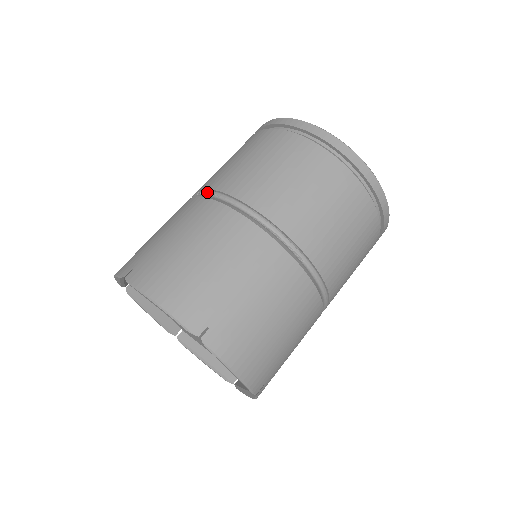
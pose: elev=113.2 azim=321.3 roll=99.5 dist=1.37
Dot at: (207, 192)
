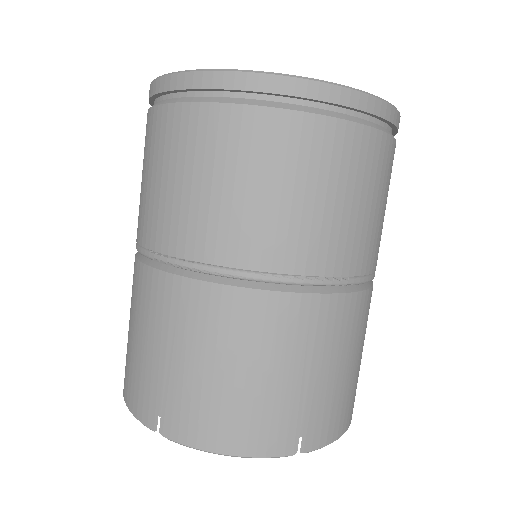
Dot at: (173, 264)
